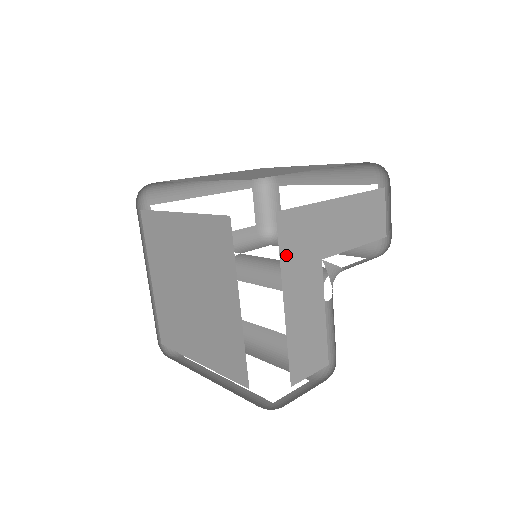
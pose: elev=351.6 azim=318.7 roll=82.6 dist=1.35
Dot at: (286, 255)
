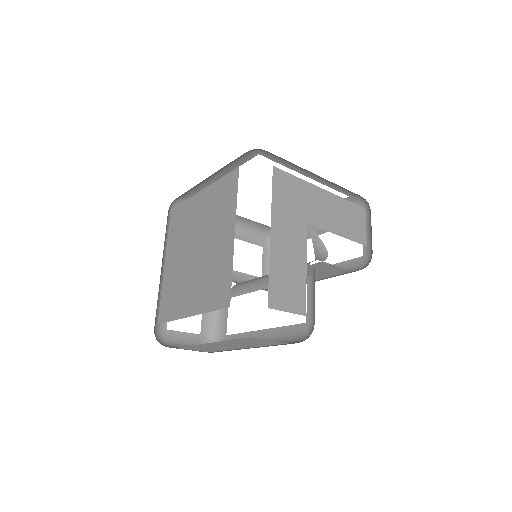
Dot at: (277, 200)
